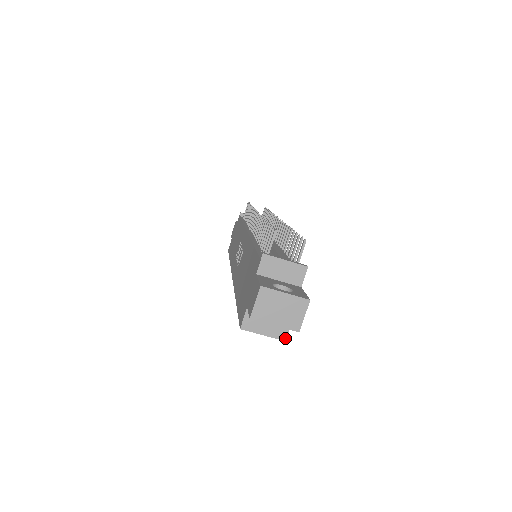
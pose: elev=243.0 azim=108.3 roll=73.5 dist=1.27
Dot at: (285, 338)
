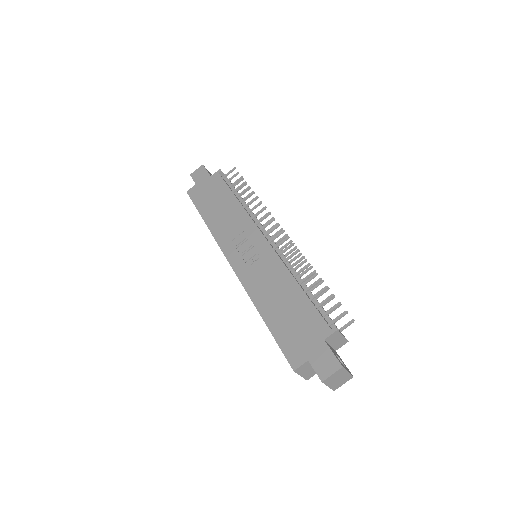
Dot at: (308, 379)
